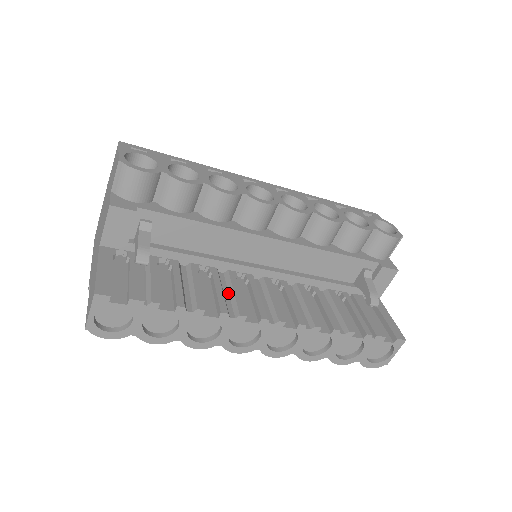
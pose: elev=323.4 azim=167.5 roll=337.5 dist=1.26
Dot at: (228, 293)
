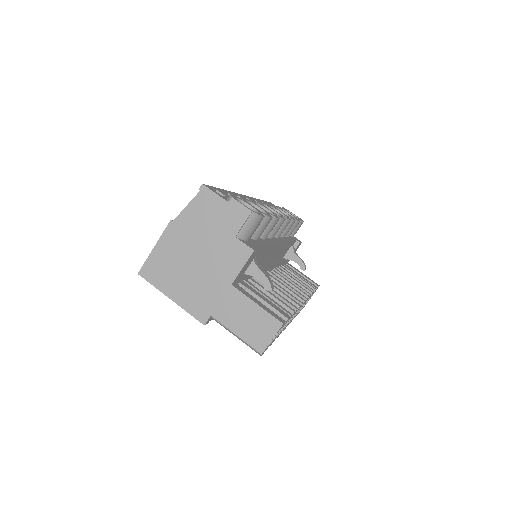
Dot at: occluded
